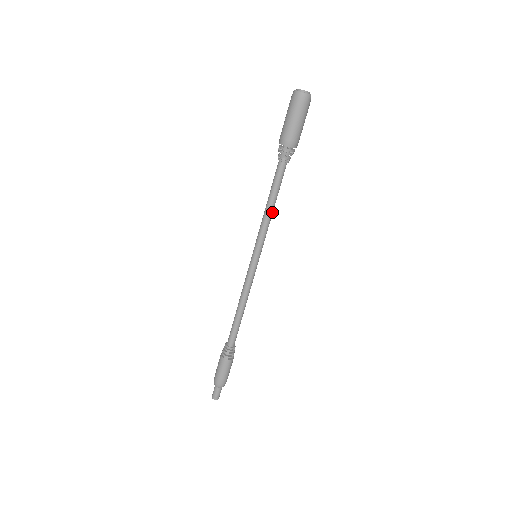
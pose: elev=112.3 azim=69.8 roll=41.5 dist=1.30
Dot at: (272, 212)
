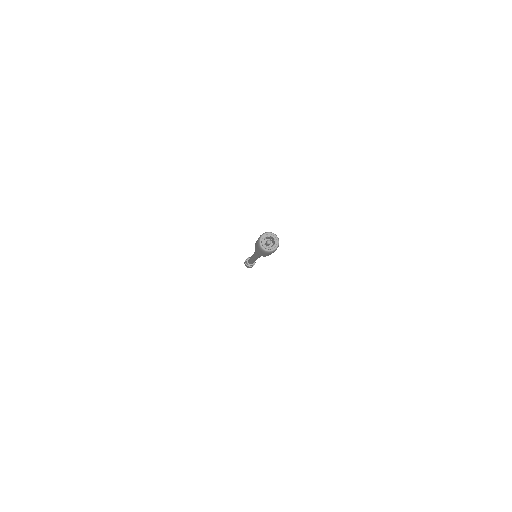
Dot at: occluded
